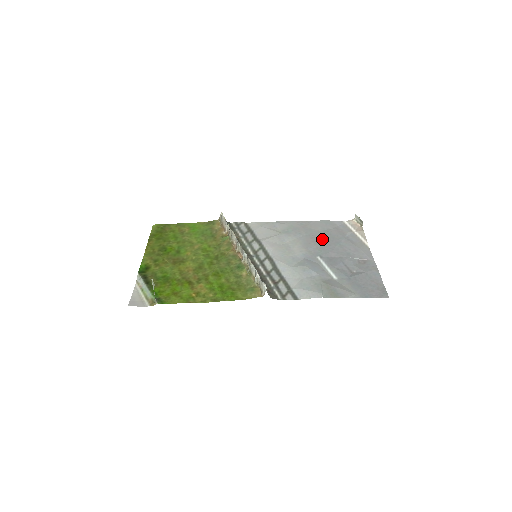
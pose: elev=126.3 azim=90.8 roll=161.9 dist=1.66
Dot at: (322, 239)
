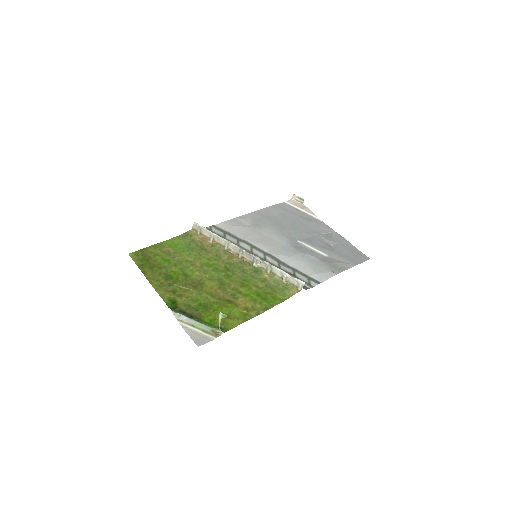
Dot at: (286, 224)
